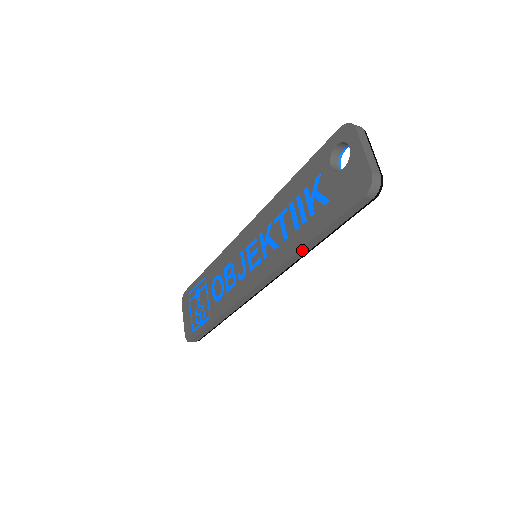
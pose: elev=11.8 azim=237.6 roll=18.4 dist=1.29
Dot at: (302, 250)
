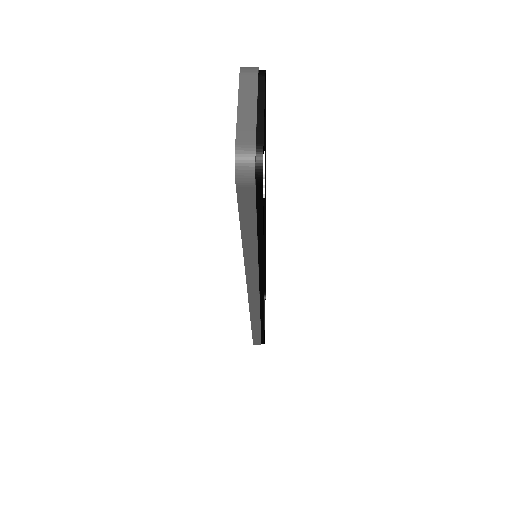
Dot at: (247, 257)
